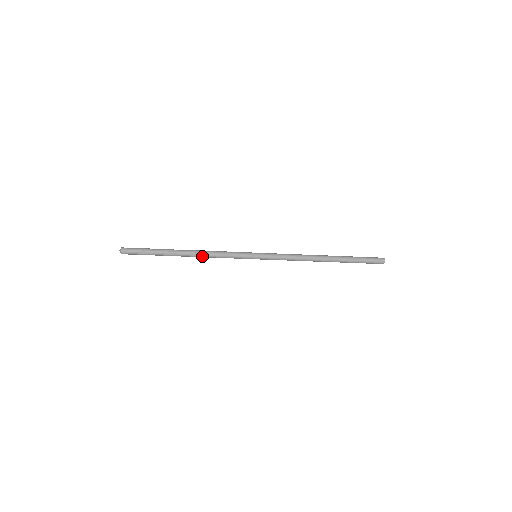
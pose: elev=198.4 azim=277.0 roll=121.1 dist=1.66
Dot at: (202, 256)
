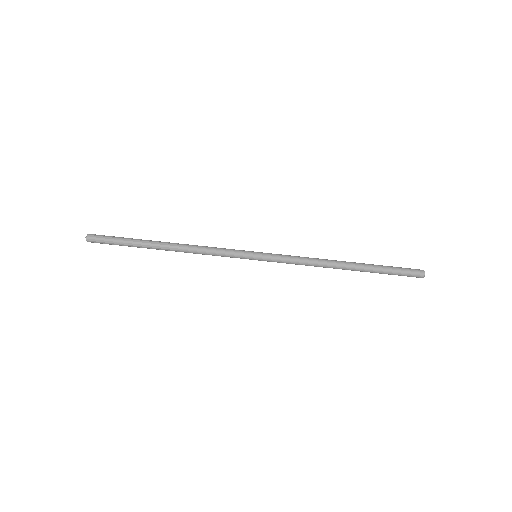
Dot at: (187, 248)
